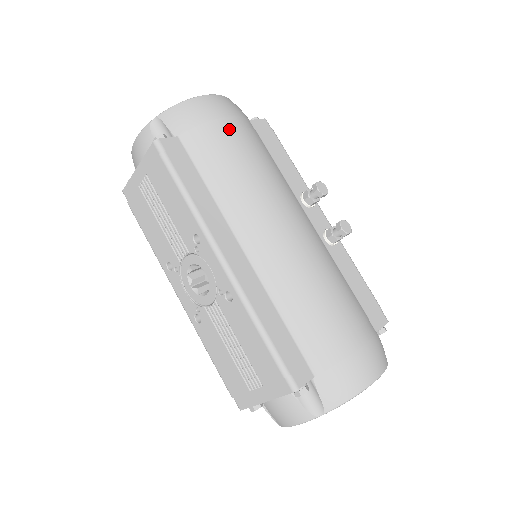
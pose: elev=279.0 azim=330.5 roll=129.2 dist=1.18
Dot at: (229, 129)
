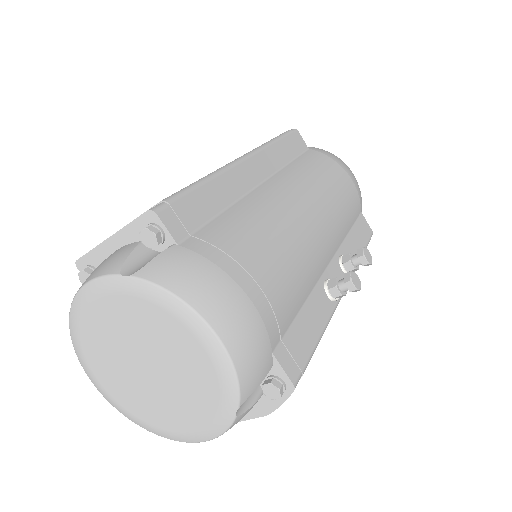
Dot at: (344, 176)
